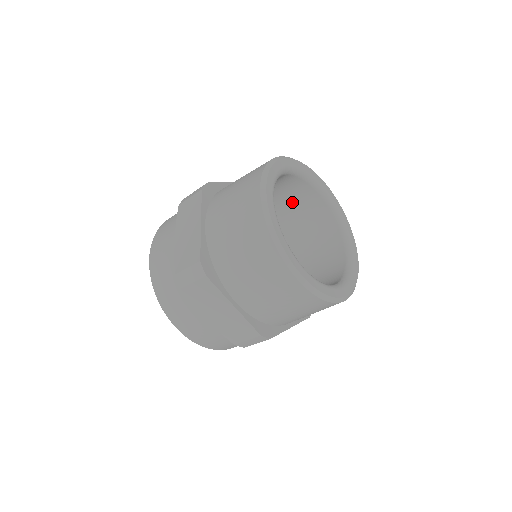
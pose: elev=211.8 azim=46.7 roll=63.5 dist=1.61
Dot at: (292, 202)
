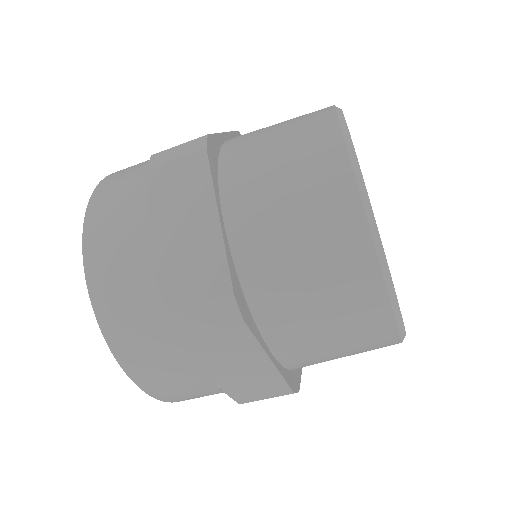
Dot at: occluded
